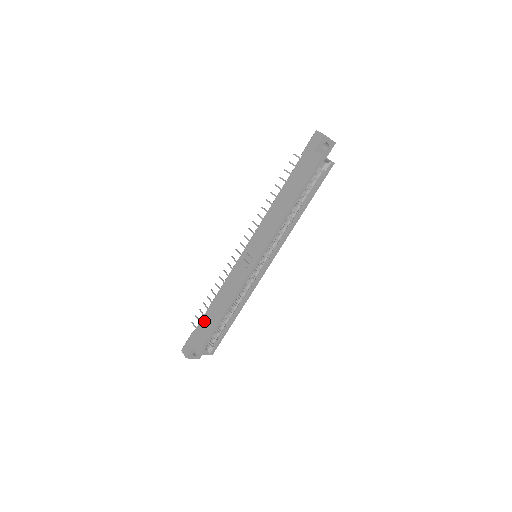
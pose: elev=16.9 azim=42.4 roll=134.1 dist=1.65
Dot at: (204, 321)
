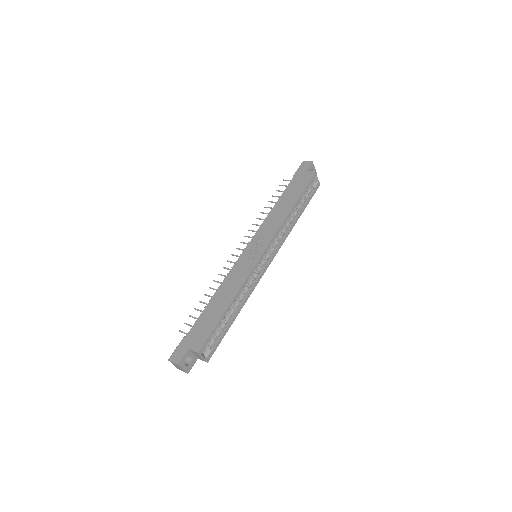
Dot at: (201, 320)
